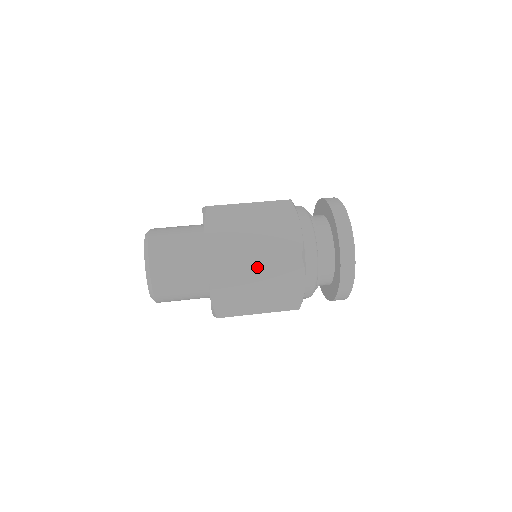
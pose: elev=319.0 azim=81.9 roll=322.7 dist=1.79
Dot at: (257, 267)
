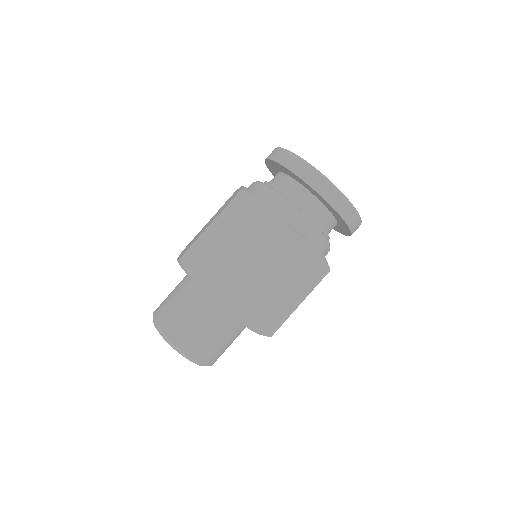
Dot at: (265, 275)
